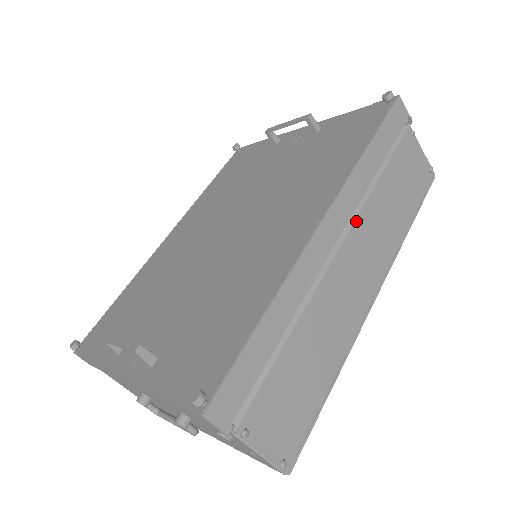
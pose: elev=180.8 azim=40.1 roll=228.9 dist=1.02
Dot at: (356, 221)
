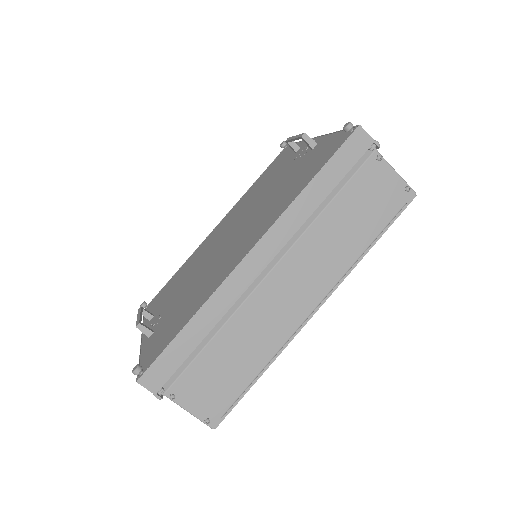
Dot at: (293, 248)
